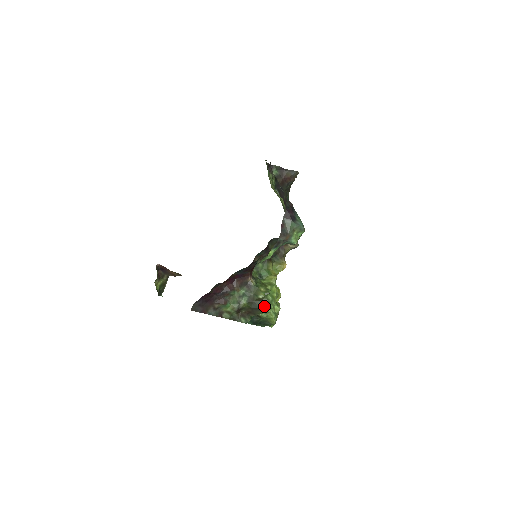
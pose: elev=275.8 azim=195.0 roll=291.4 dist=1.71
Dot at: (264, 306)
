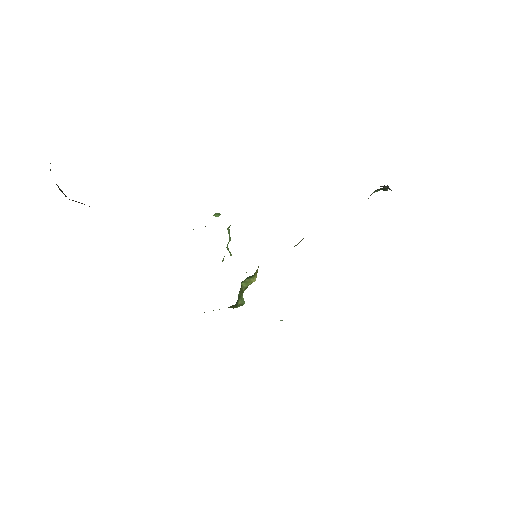
Dot at: occluded
